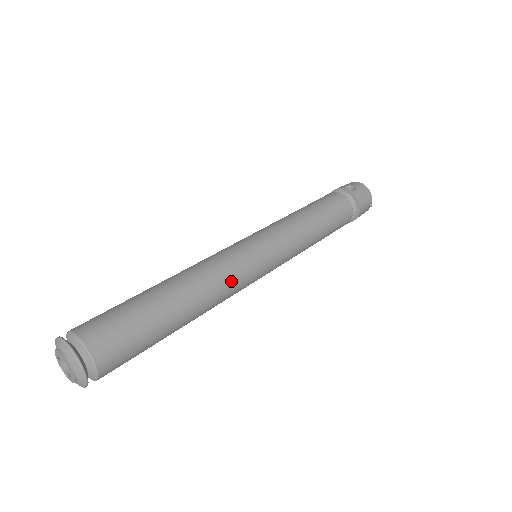
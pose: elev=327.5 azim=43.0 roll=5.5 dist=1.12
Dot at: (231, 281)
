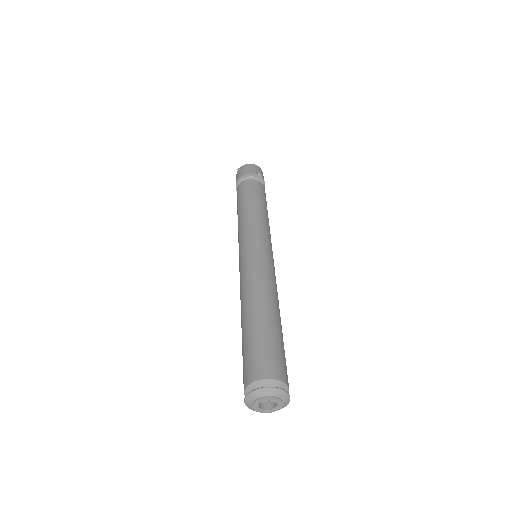
Dot at: occluded
